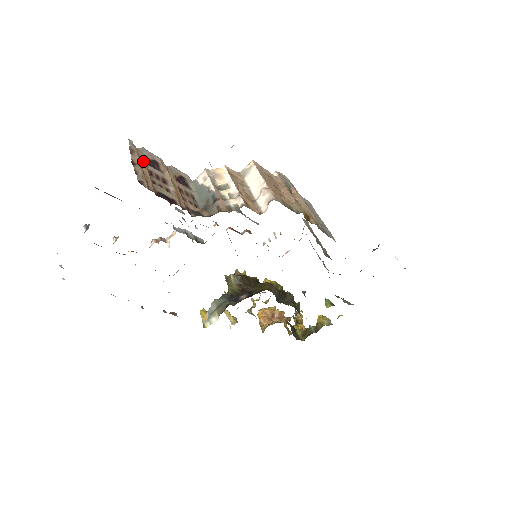
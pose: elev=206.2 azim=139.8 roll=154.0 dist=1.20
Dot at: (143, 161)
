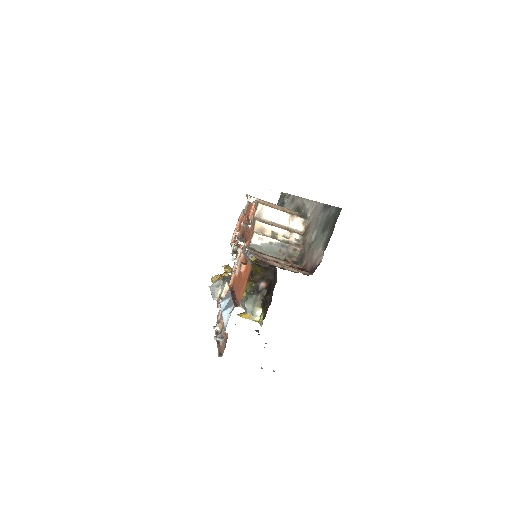
Dot at: (272, 262)
